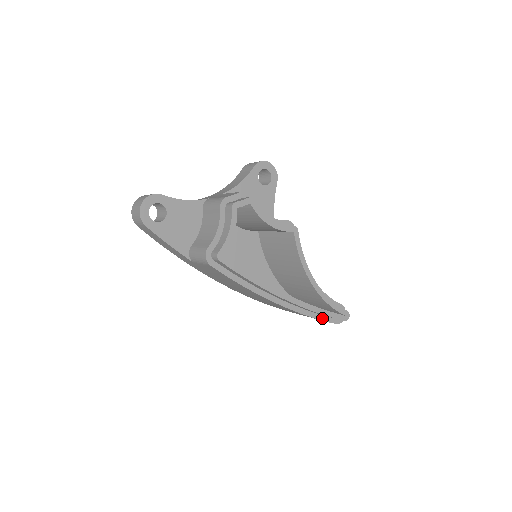
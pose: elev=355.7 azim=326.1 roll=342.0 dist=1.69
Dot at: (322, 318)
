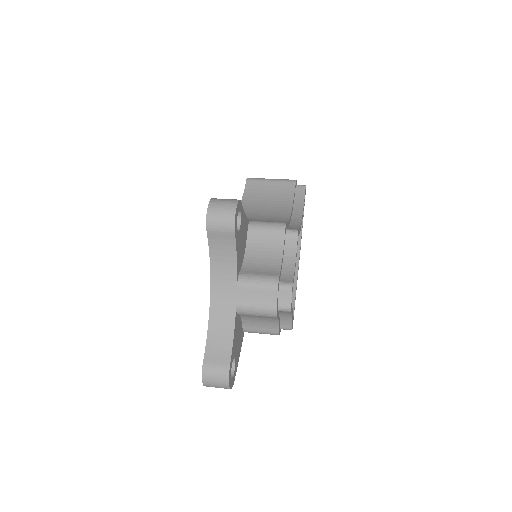
Dot at: occluded
